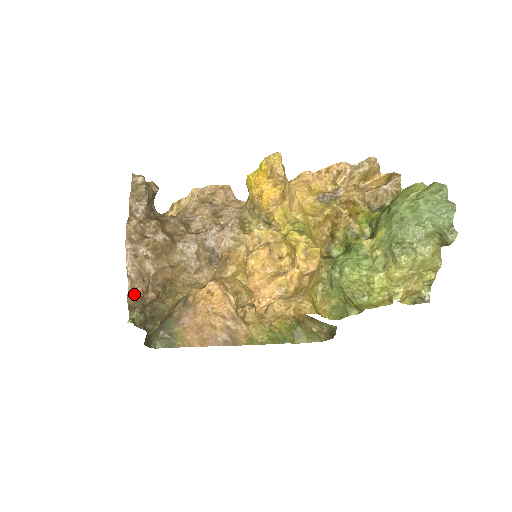
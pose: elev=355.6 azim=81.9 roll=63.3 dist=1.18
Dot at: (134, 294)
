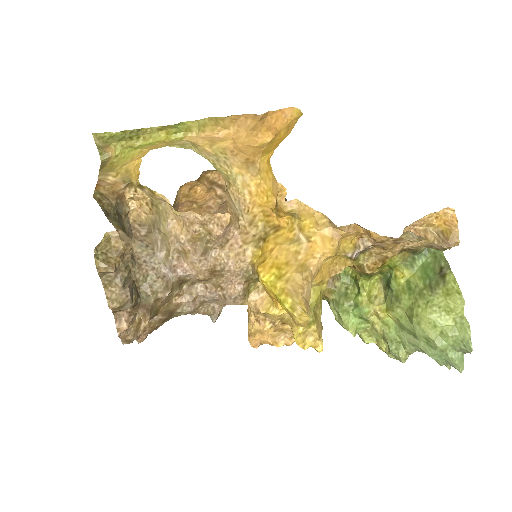
Dot at: (138, 341)
